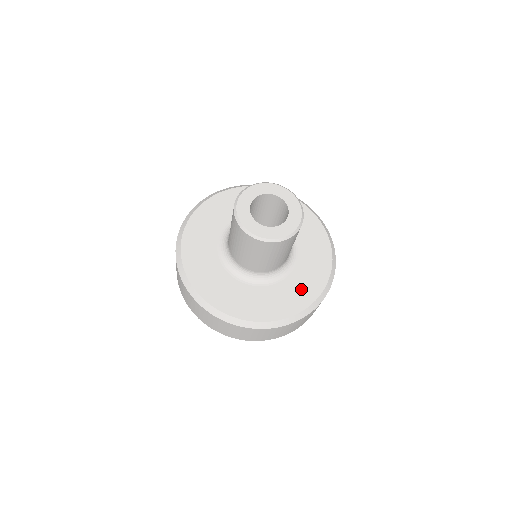
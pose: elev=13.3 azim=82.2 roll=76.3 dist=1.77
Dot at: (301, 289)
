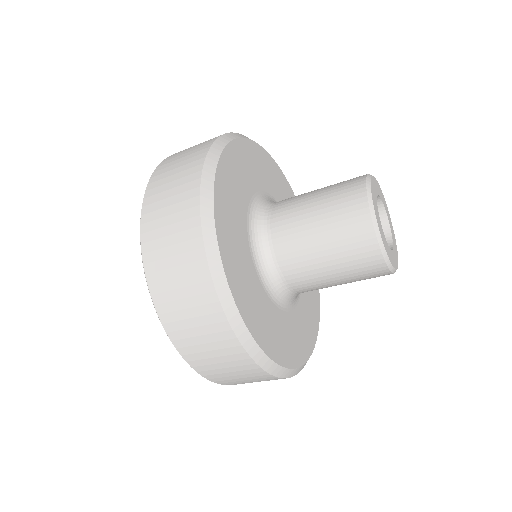
Dot at: (299, 337)
